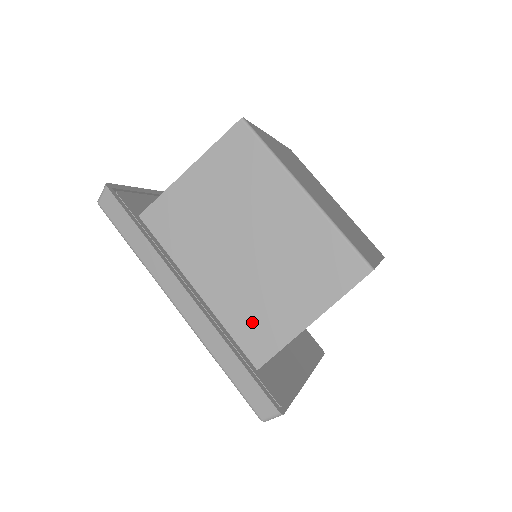
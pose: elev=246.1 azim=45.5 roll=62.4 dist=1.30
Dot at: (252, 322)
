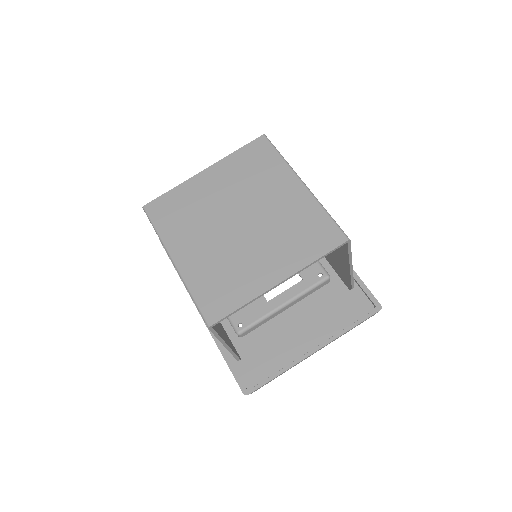
Dot at: occluded
